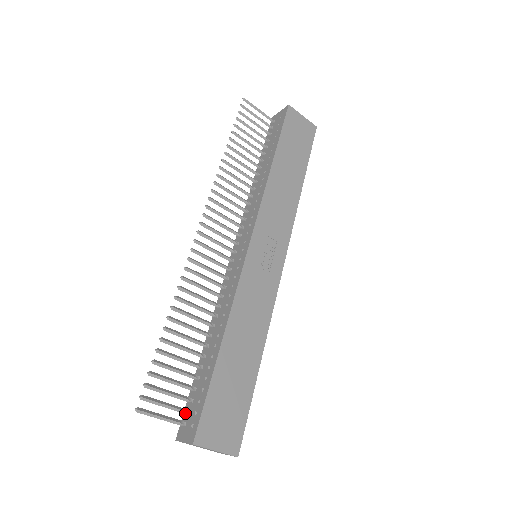
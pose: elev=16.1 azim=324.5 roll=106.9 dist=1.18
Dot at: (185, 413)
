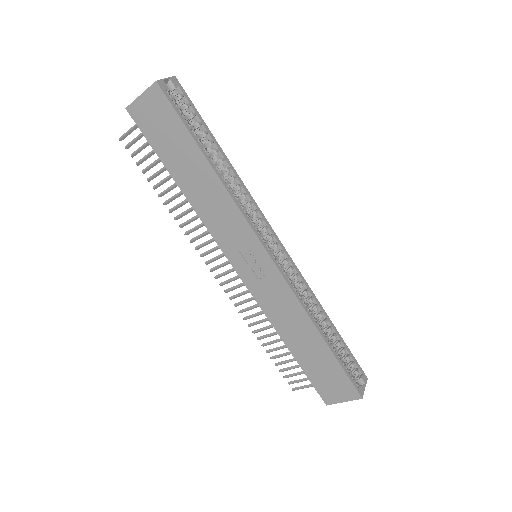
Dot at: occluded
